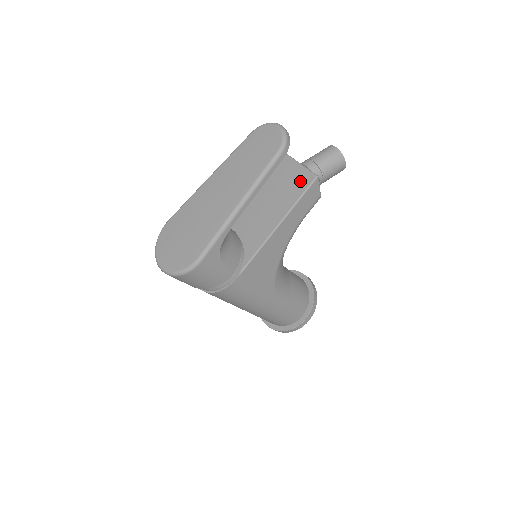
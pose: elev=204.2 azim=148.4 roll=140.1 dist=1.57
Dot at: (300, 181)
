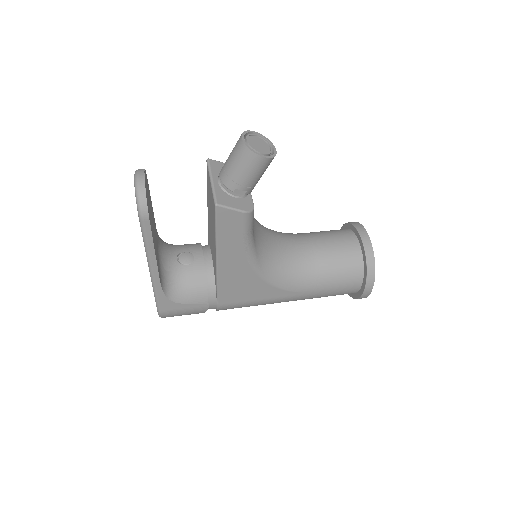
Dot at: (212, 207)
